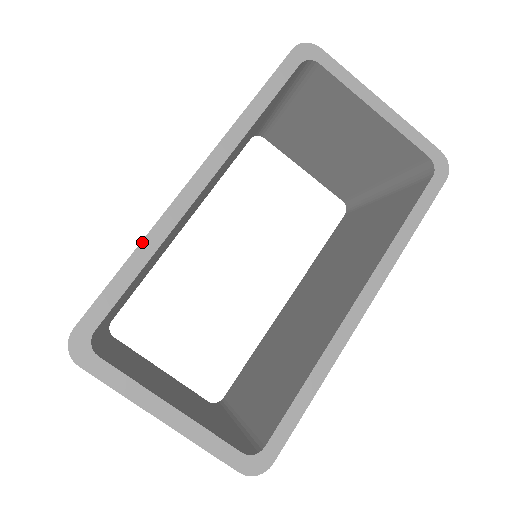
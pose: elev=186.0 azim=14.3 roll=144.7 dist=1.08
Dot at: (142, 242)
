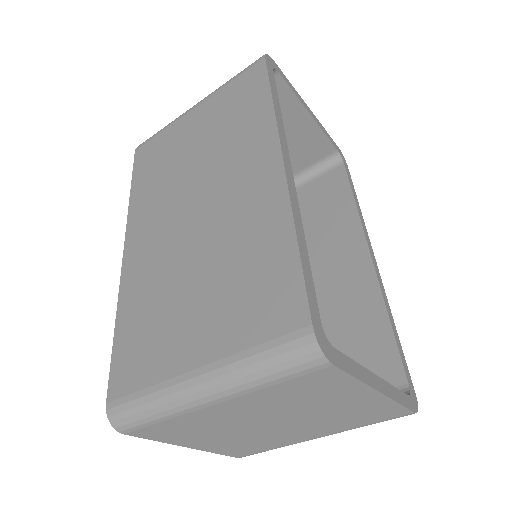
Dot at: (295, 223)
